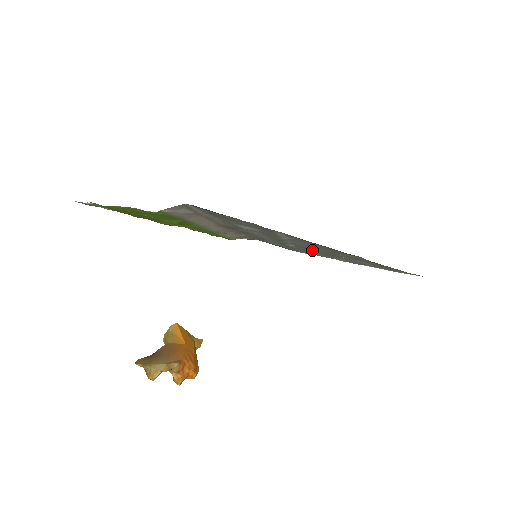
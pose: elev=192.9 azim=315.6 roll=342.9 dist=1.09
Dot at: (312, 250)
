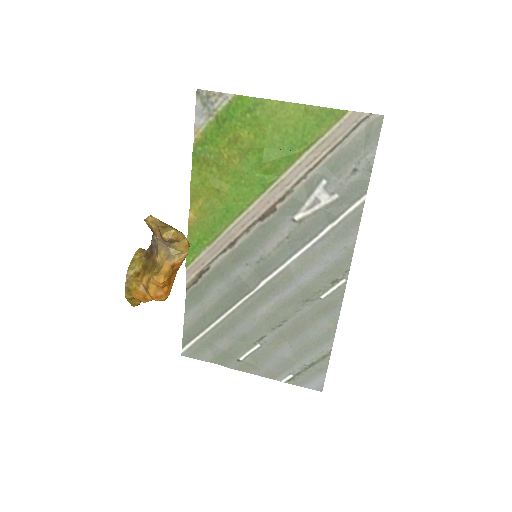
Dot at: (262, 307)
